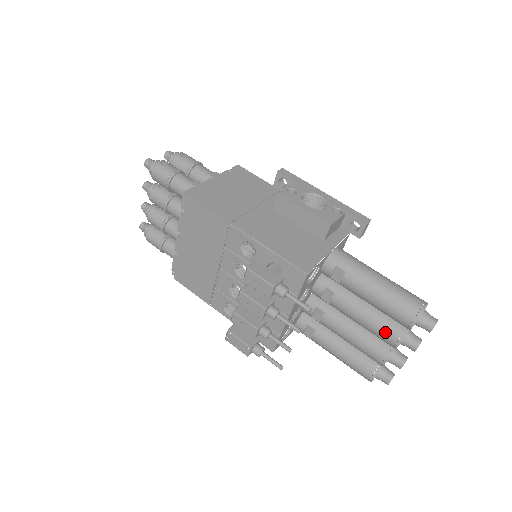
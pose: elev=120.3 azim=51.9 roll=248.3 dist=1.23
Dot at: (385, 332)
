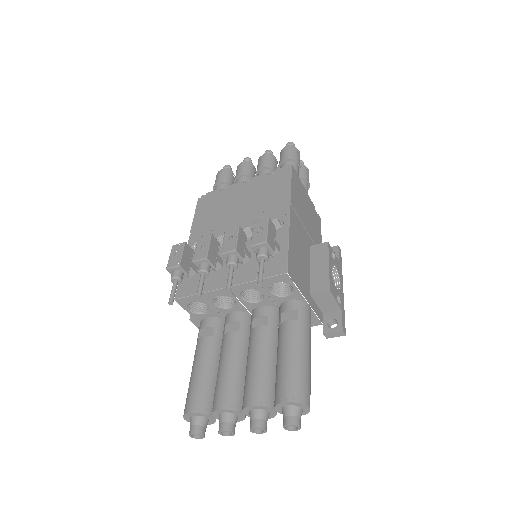
Dot at: (258, 386)
